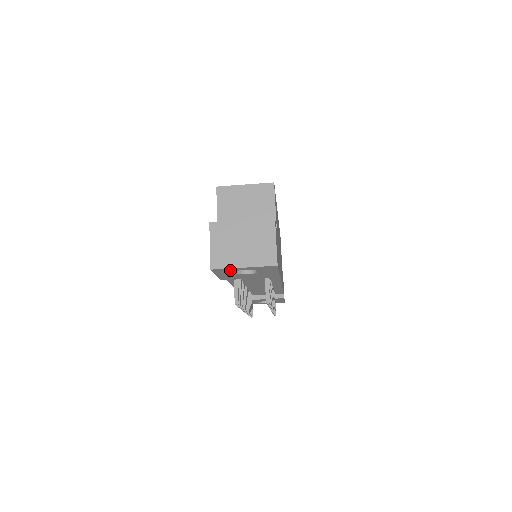
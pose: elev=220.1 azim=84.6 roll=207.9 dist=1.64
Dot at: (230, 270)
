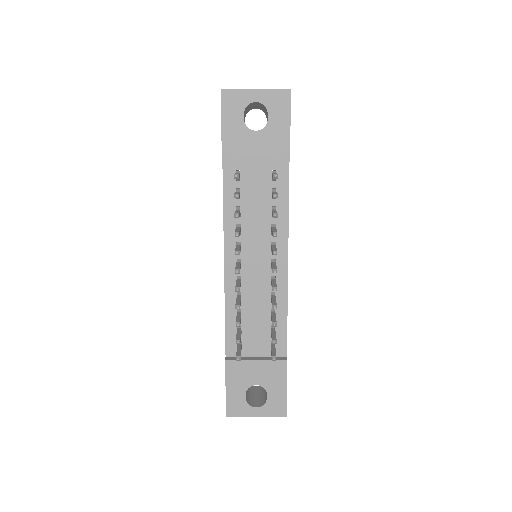
Dot at: (240, 101)
